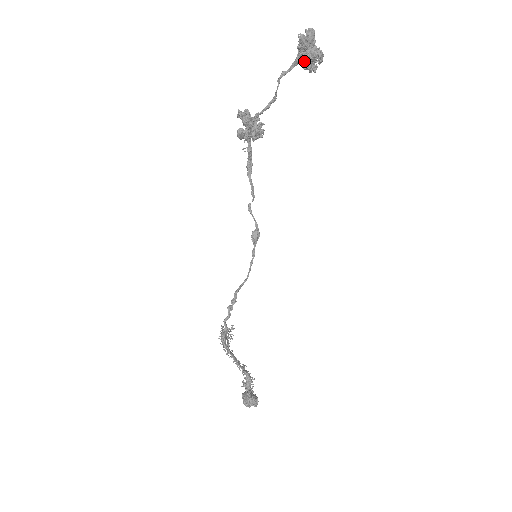
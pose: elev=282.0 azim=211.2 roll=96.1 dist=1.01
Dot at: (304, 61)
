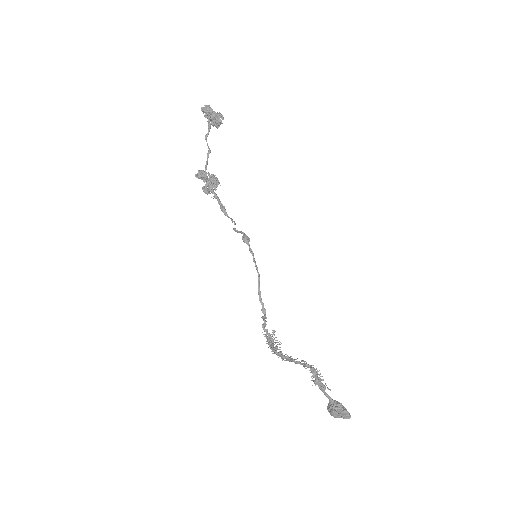
Dot at: (211, 119)
